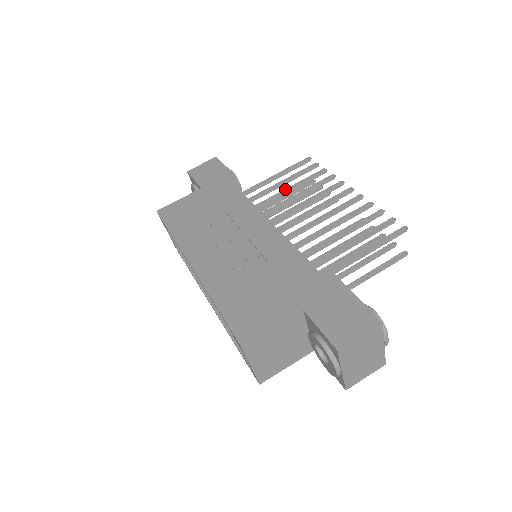
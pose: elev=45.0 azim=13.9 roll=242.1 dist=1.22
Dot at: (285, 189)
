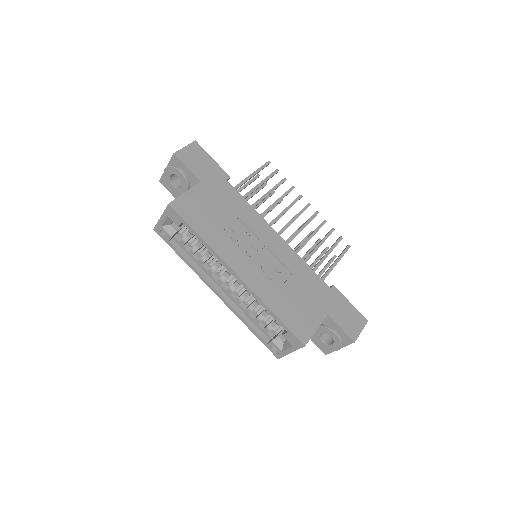
Dot at: (265, 194)
